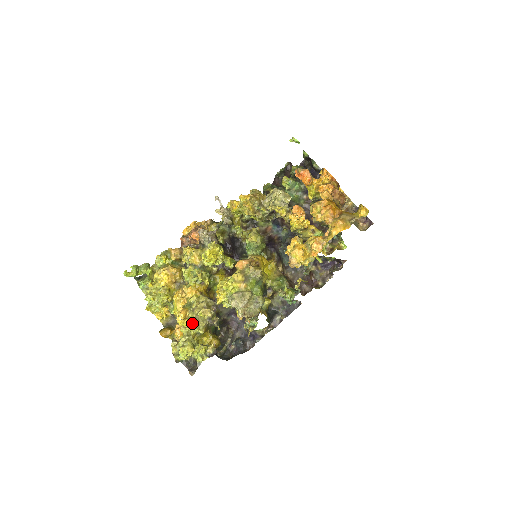
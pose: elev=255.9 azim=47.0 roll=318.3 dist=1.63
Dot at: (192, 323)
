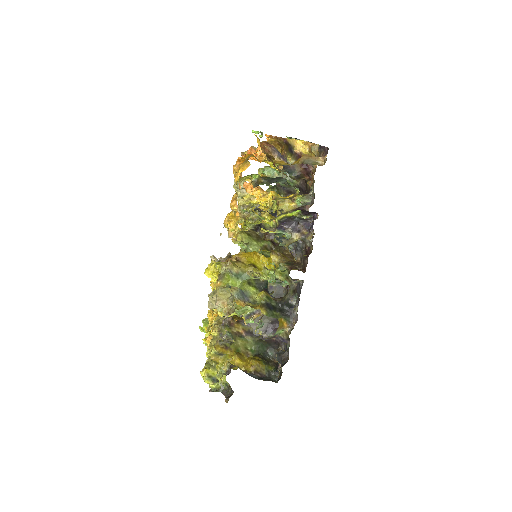
Dot at: (211, 345)
